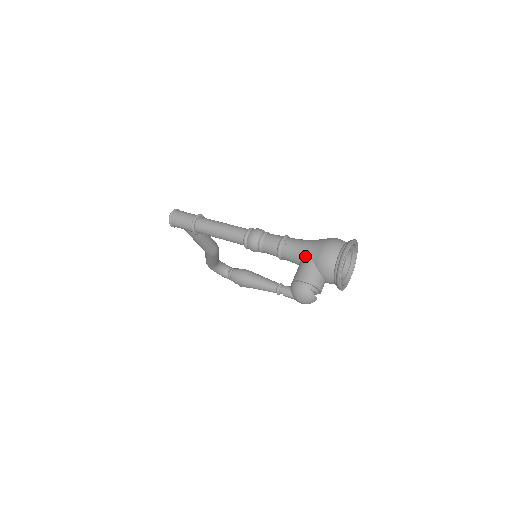
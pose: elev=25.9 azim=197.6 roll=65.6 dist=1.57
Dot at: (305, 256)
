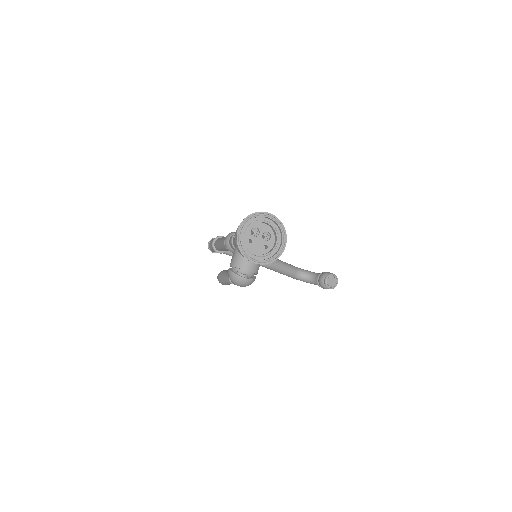
Dot at: occluded
